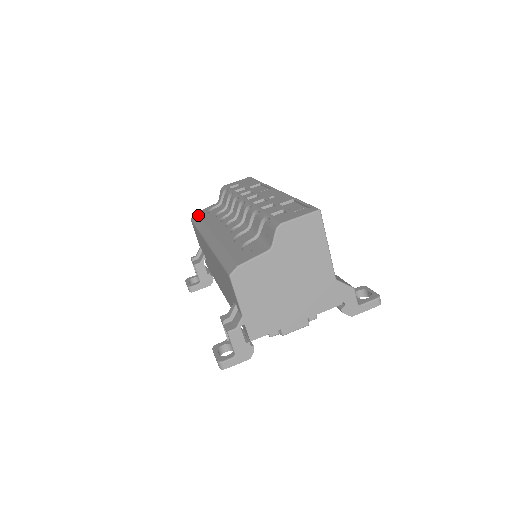
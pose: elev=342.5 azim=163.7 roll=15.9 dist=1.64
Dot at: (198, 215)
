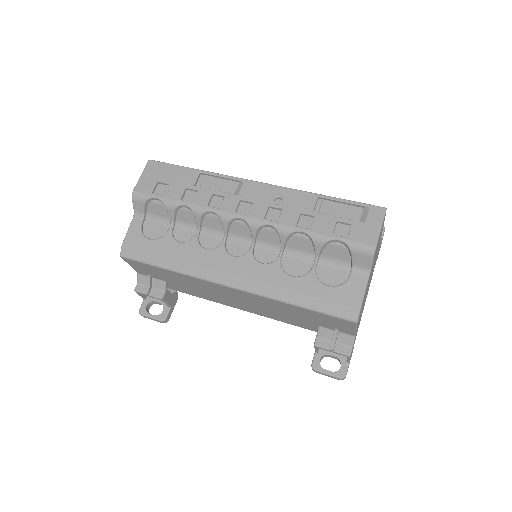
Dot at: (137, 249)
